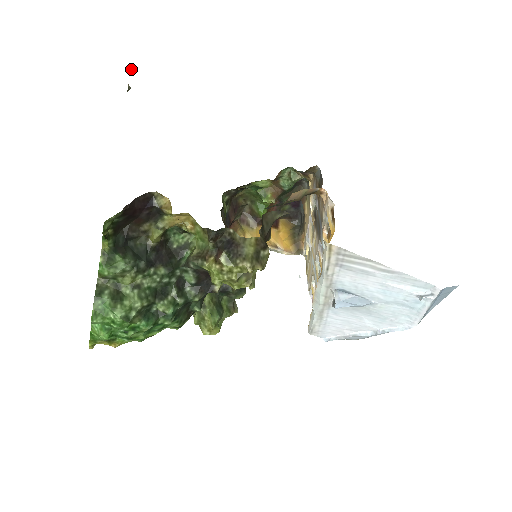
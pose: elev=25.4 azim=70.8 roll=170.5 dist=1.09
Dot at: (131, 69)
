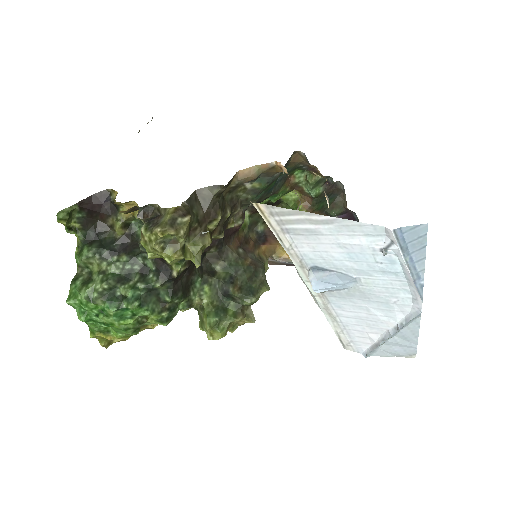
Dot at: occluded
